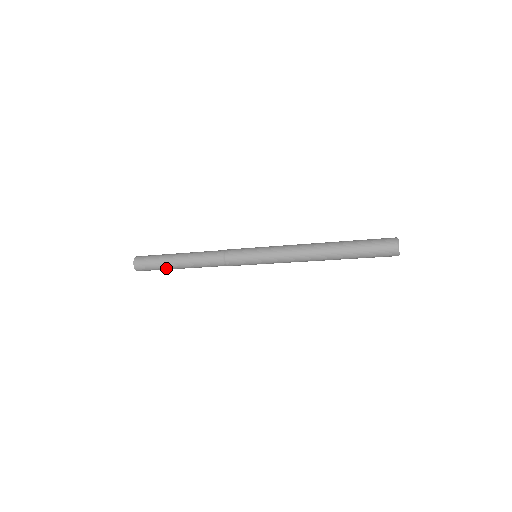
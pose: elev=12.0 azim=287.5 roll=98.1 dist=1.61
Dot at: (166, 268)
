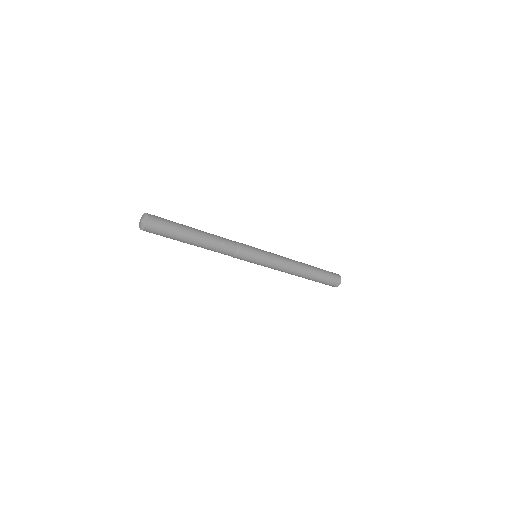
Dot at: (181, 236)
